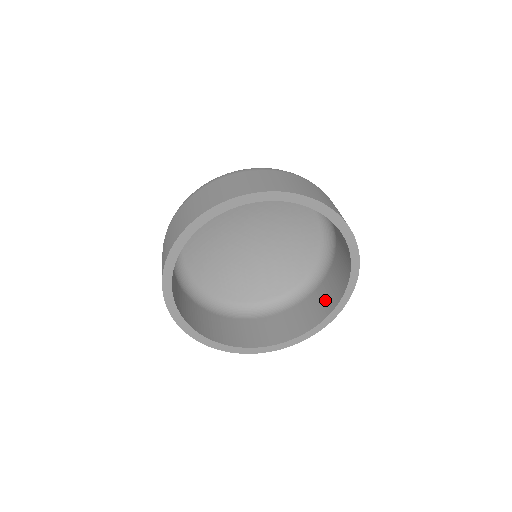
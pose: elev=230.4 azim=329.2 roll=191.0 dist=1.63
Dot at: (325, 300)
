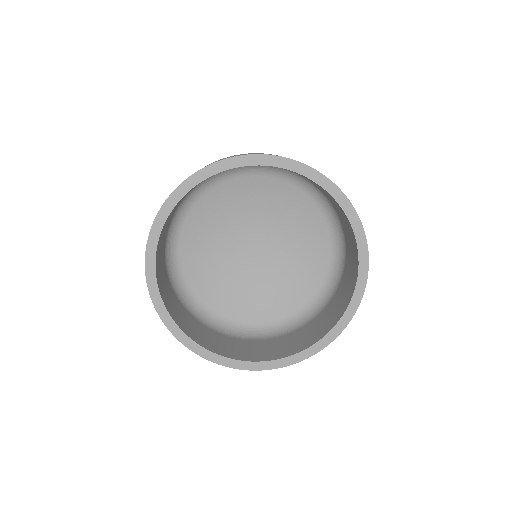
Dot at: (352, 256)
